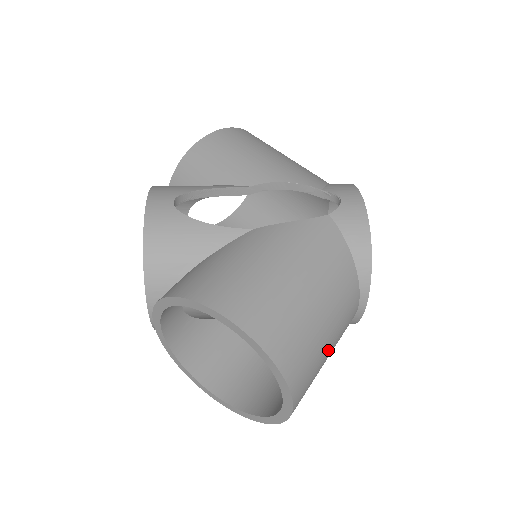
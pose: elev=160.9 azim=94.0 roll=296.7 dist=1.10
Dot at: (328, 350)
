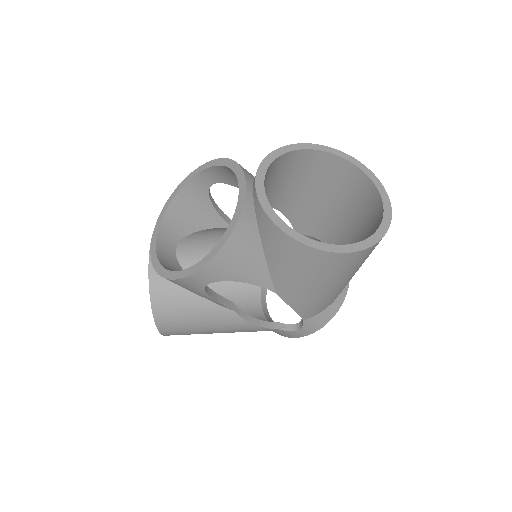
Dot at: occluded
